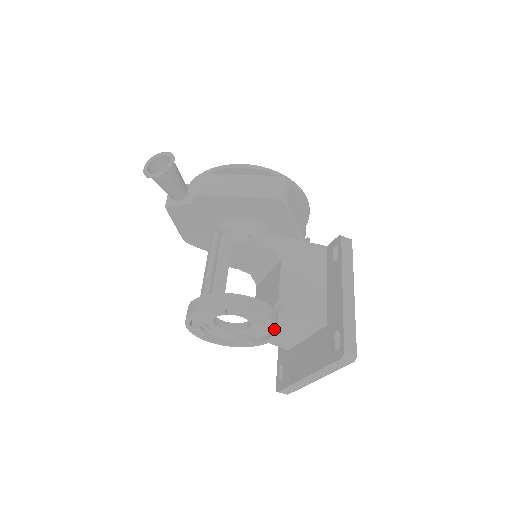
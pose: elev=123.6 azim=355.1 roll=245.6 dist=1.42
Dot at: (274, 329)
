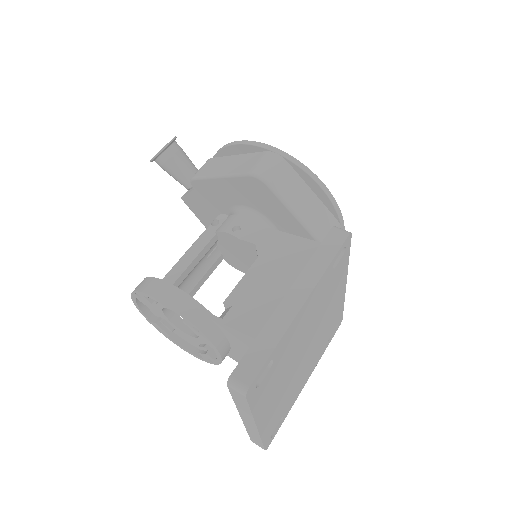
Dot at: (204, 335)
